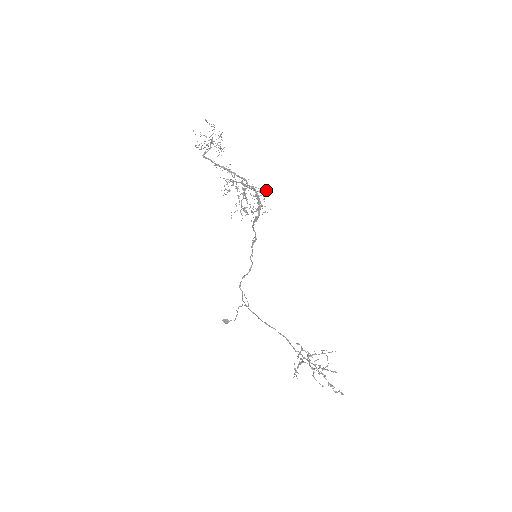
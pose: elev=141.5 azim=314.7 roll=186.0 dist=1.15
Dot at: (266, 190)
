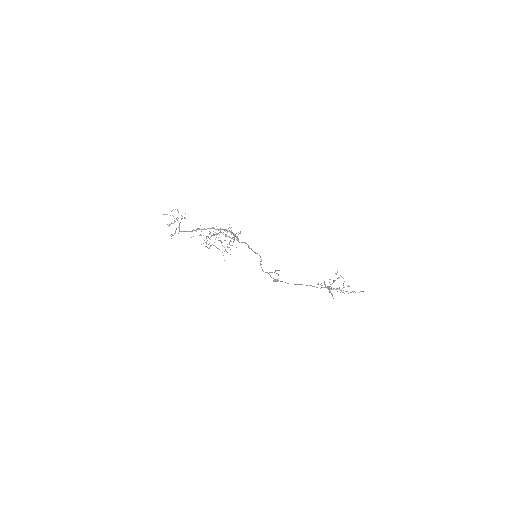
Dot at: (229, 224)
